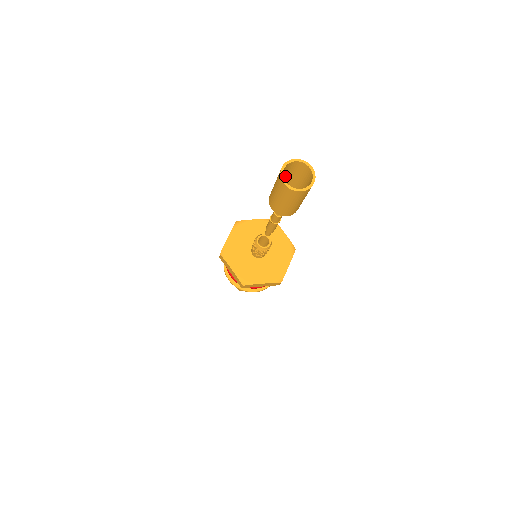
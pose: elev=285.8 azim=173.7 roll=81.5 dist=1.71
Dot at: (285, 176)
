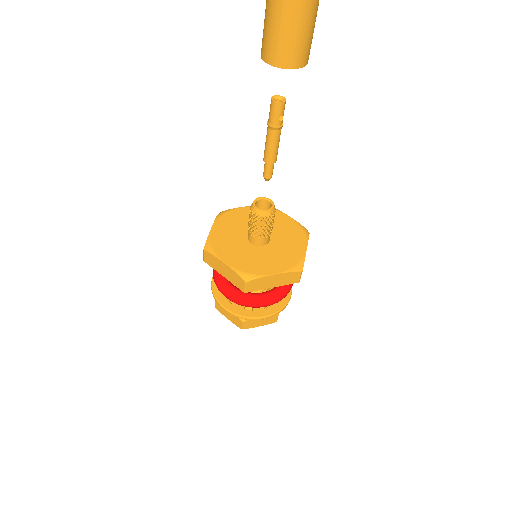
Dot at: occluded
